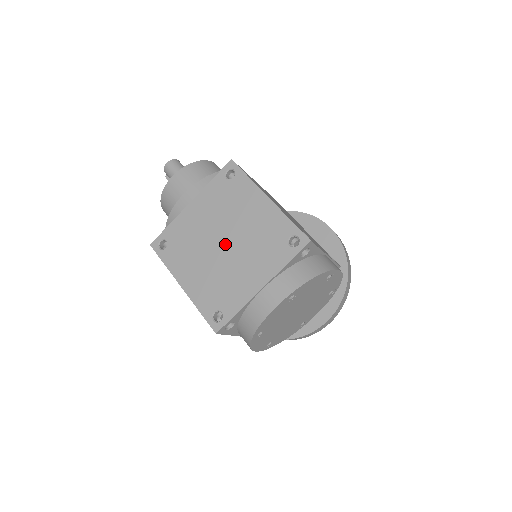
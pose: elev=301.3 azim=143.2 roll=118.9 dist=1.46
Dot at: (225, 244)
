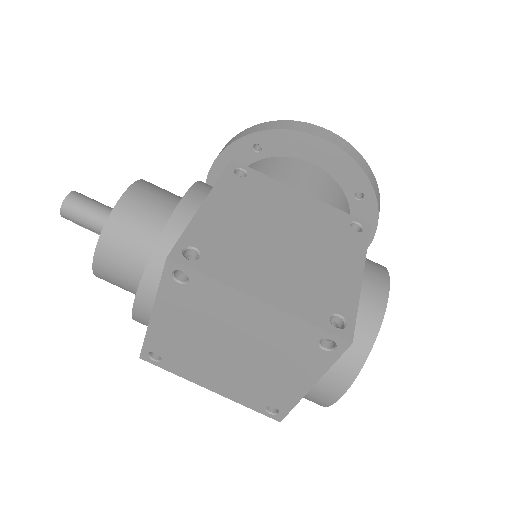
Dot at: (234, 353)
